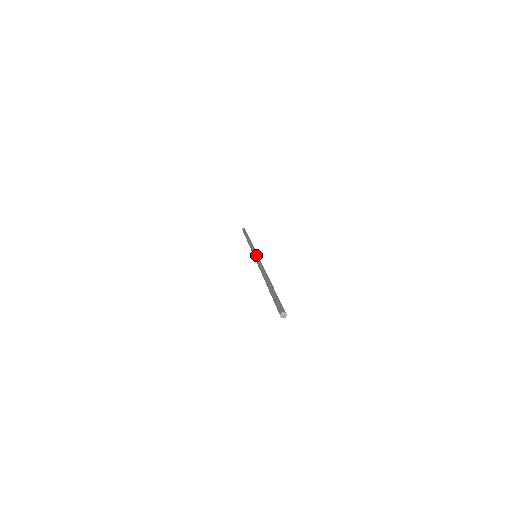
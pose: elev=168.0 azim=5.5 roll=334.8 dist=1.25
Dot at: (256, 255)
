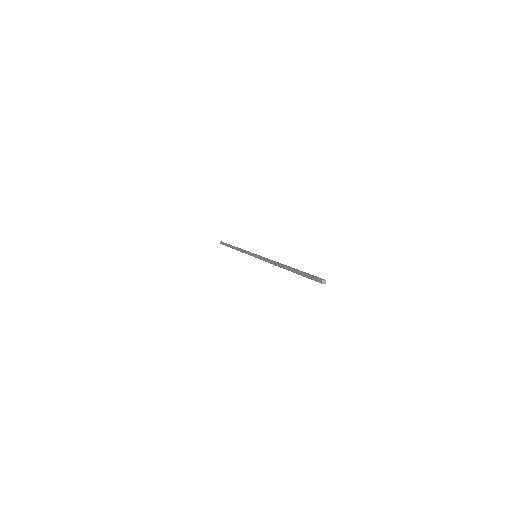
Dot at: (256, 256)
